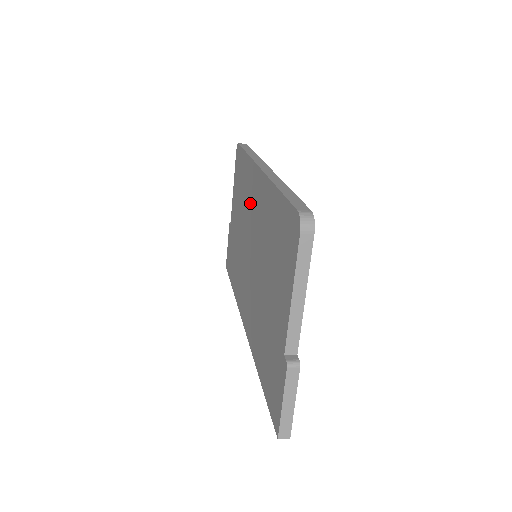
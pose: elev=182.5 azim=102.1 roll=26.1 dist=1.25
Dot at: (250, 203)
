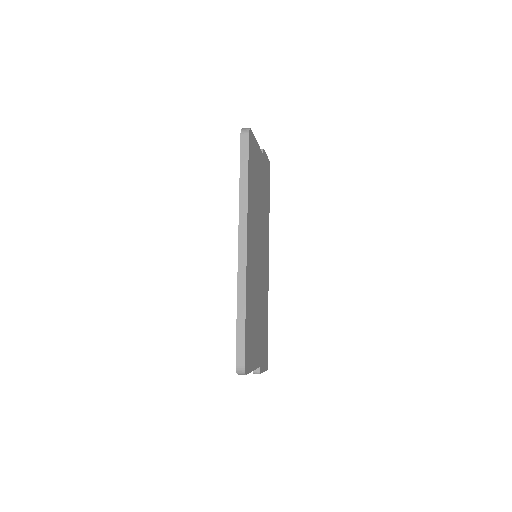
Dot at: occluded
